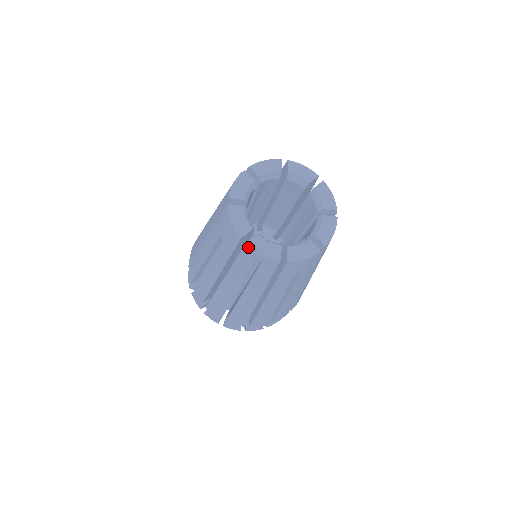
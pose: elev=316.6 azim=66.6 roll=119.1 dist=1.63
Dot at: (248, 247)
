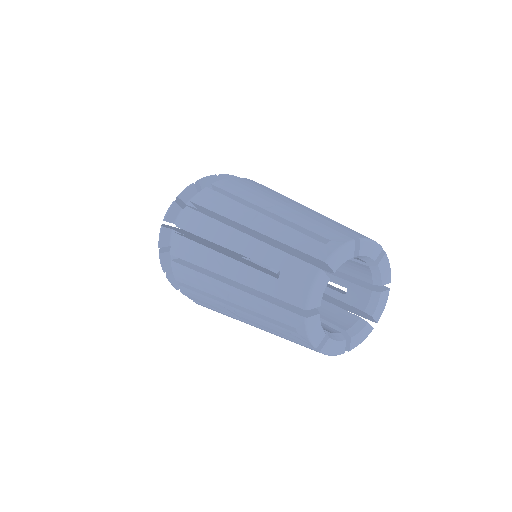
Dot at: (350, 350)
